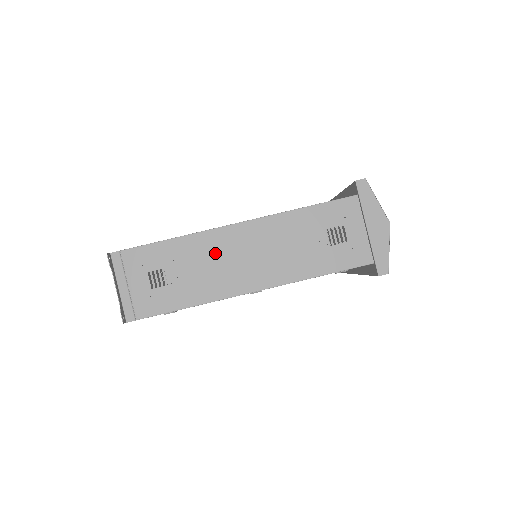
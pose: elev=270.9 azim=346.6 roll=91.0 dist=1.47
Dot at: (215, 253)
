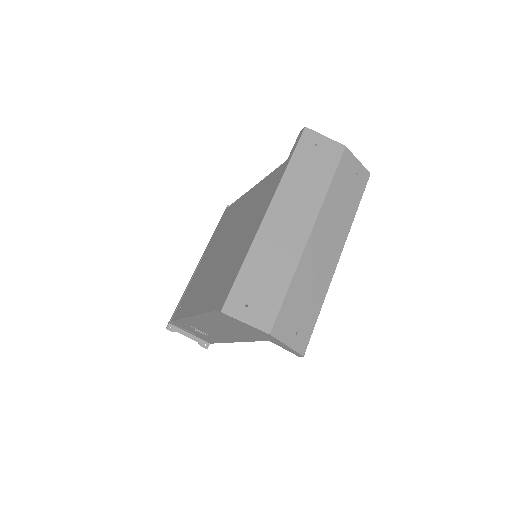
Dot at: (205, 326)
